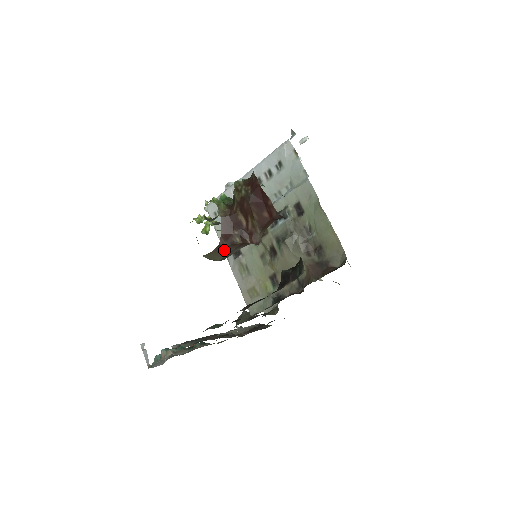
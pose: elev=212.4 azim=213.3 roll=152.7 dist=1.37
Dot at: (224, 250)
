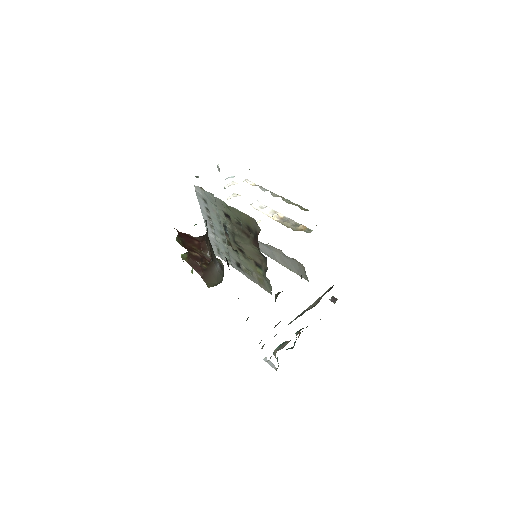
Dot at: (208, 276)
